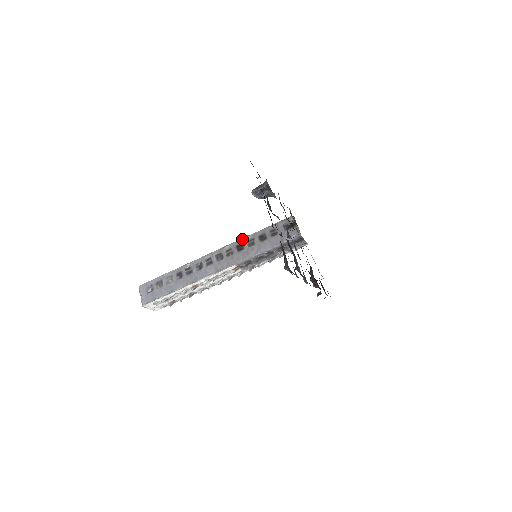
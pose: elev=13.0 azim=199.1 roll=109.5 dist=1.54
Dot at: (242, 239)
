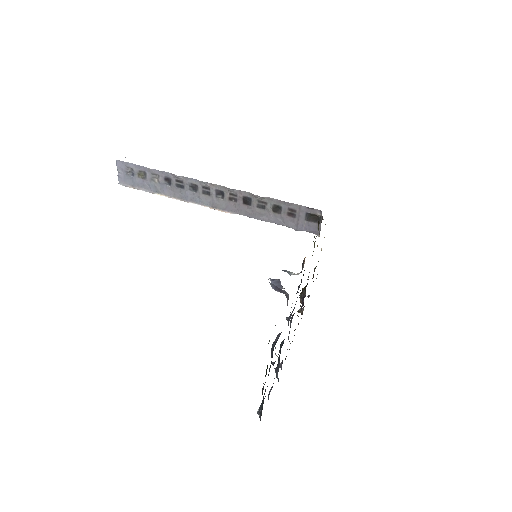
Dot at: (253, 195)
